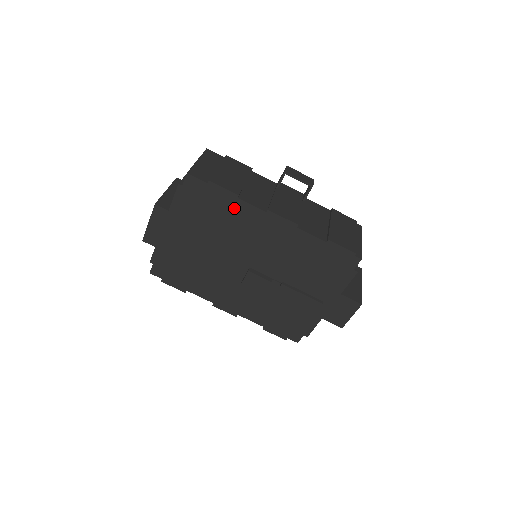
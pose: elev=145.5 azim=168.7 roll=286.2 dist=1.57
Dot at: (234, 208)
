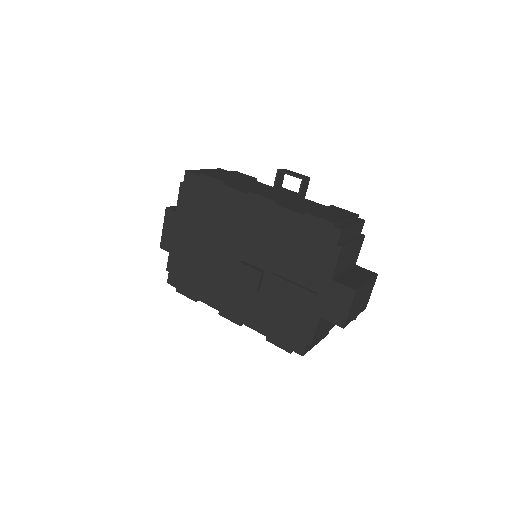
Dot at: (222, 196)
